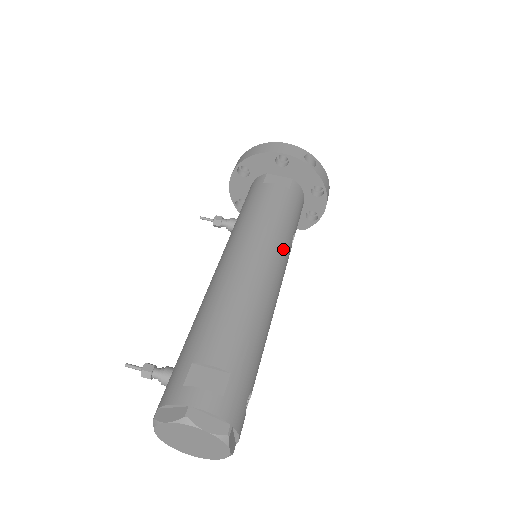
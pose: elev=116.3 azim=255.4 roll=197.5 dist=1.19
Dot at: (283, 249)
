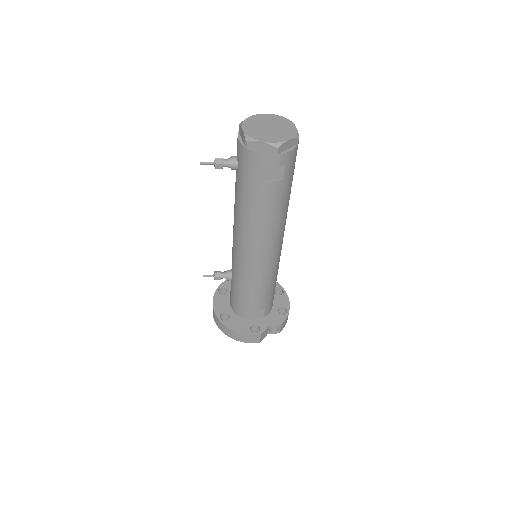
Dot at: occluded
